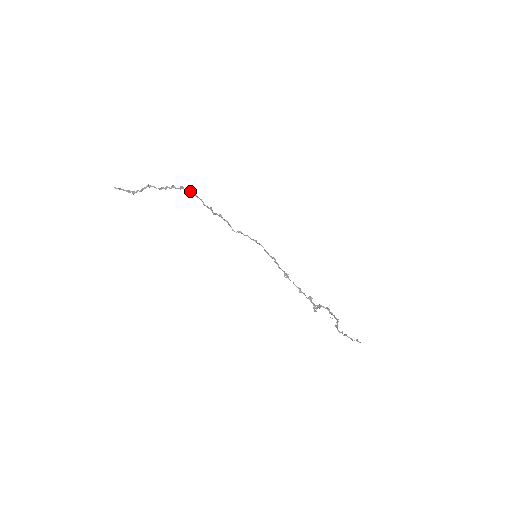
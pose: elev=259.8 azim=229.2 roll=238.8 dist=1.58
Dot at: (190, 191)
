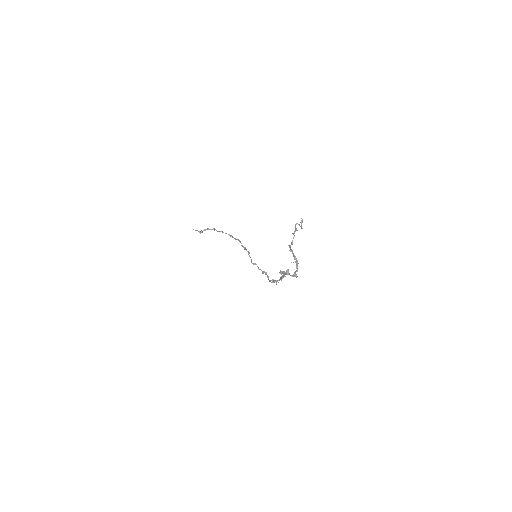
Dot at: (238, 239)
